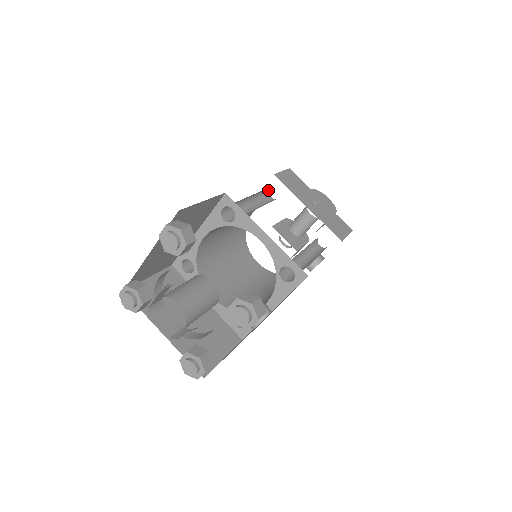
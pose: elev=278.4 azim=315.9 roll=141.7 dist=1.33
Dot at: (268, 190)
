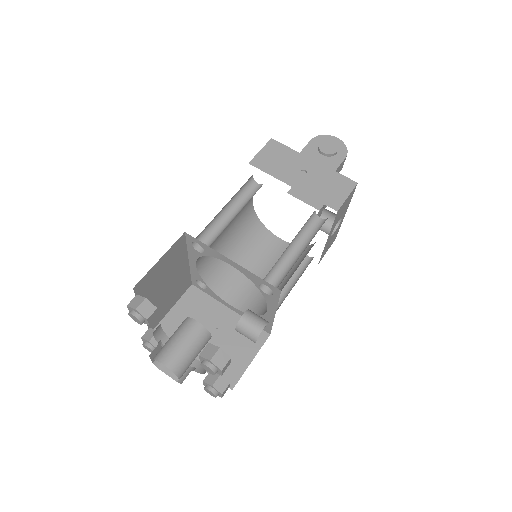
Dot at: (252, 179)
